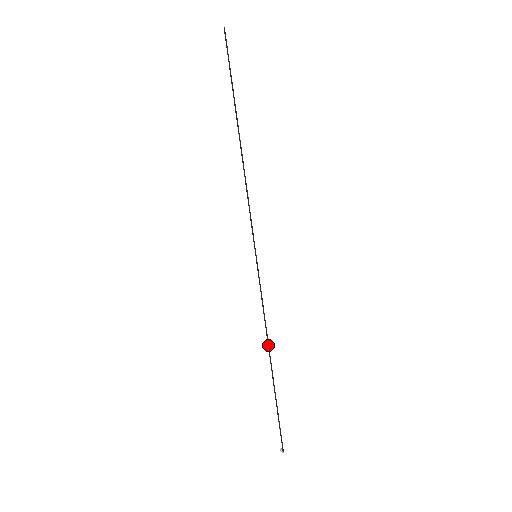
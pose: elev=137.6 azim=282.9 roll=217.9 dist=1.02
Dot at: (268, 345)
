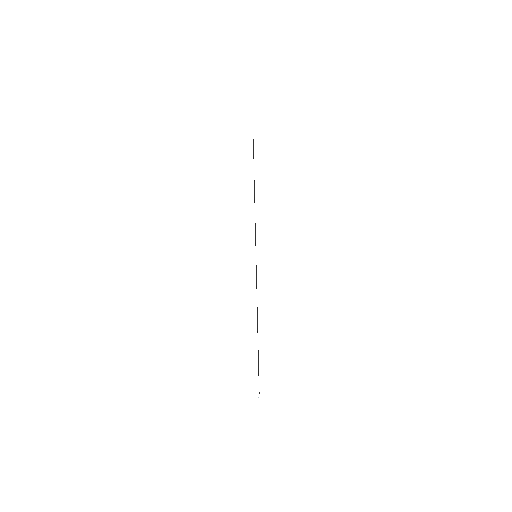
Dot at: (257, 313)
